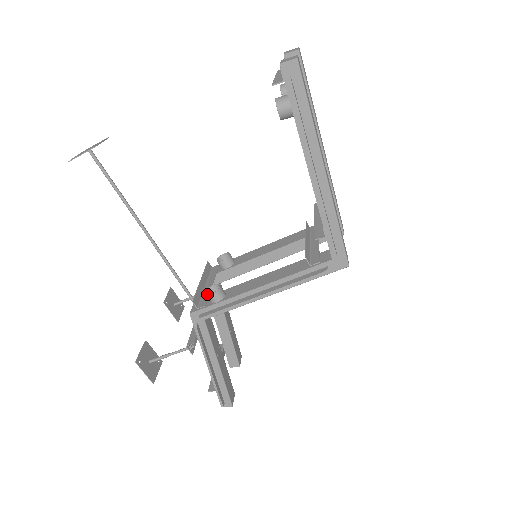
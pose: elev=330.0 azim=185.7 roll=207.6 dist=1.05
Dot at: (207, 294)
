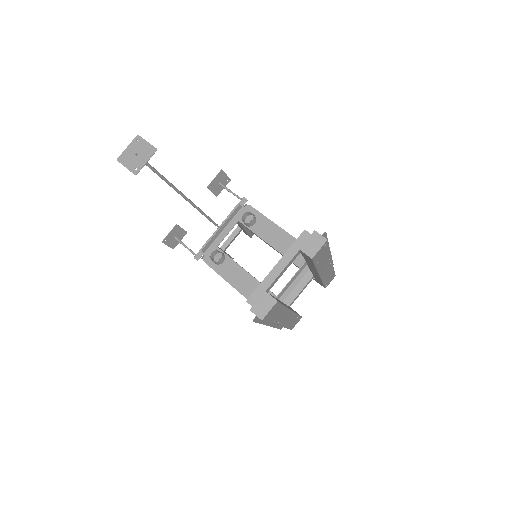
Dot at: (210, 257)
